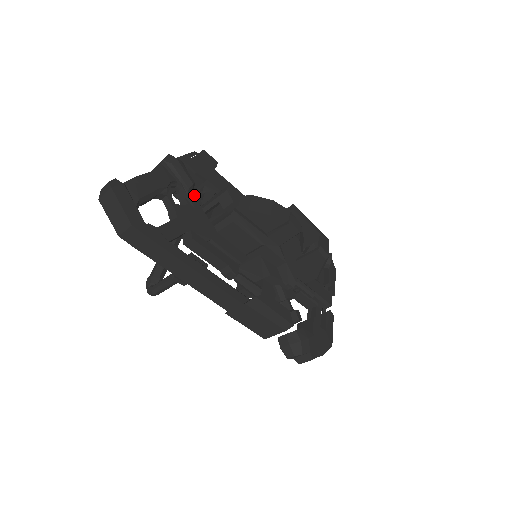
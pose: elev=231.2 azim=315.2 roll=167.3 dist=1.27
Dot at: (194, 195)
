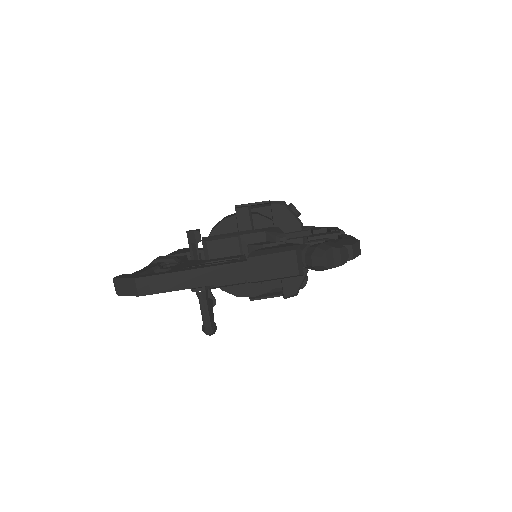
Dot at: (182, 261)
